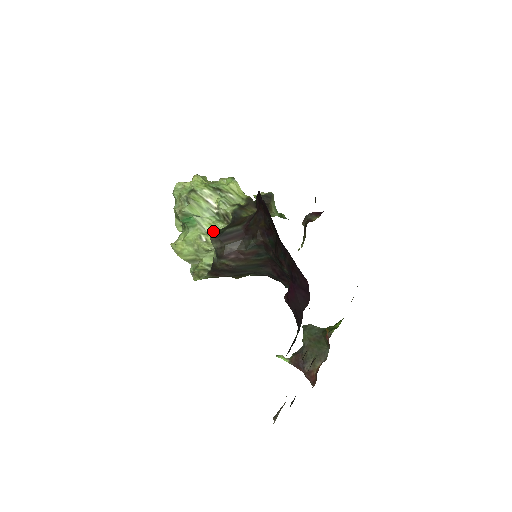
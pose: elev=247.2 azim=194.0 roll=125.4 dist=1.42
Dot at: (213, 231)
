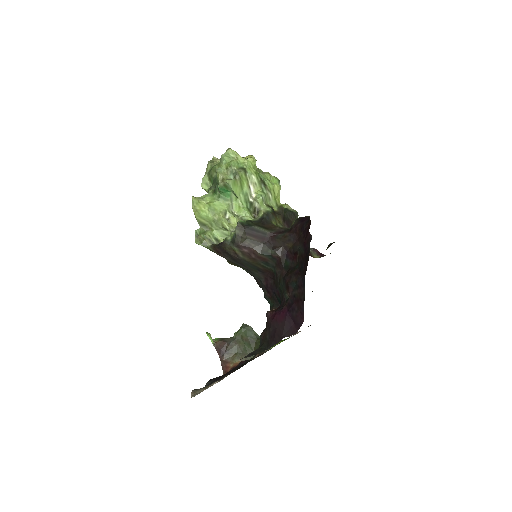
Dot at: (239, 215)
